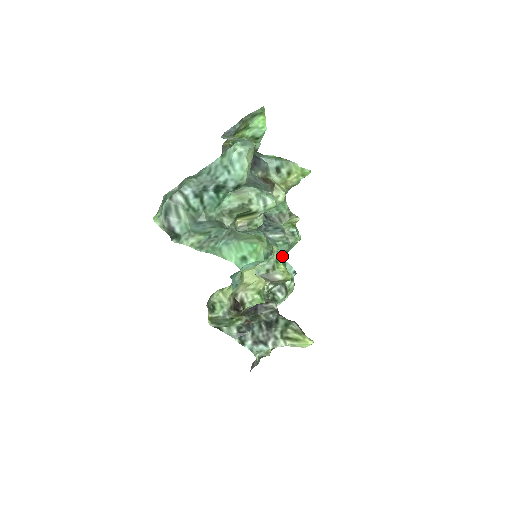
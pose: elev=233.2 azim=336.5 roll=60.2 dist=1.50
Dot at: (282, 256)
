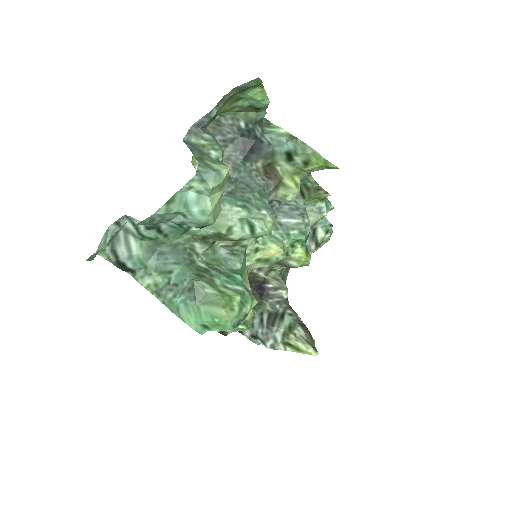
Dot at: occluded
